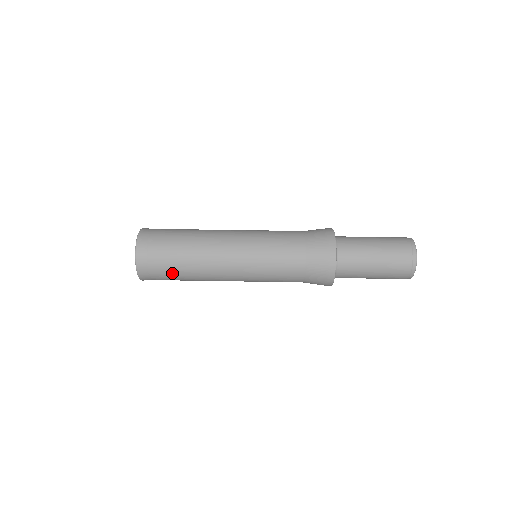
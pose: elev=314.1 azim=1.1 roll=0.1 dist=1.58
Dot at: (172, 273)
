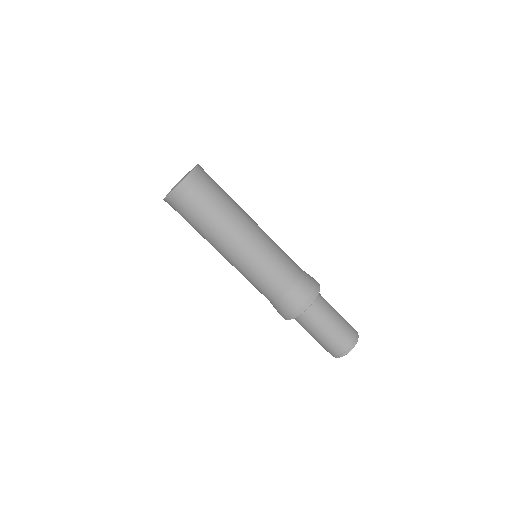
Dot at: (214, 197)
